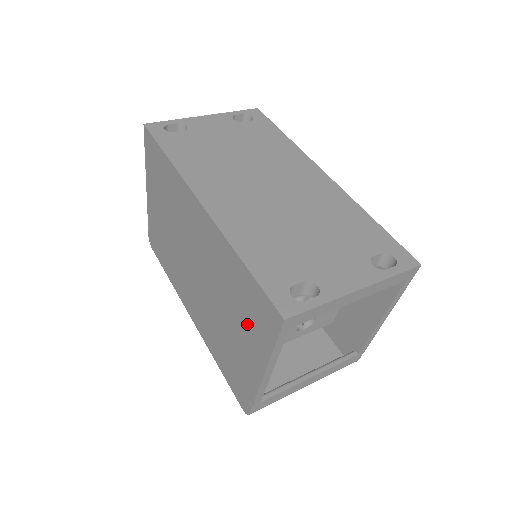
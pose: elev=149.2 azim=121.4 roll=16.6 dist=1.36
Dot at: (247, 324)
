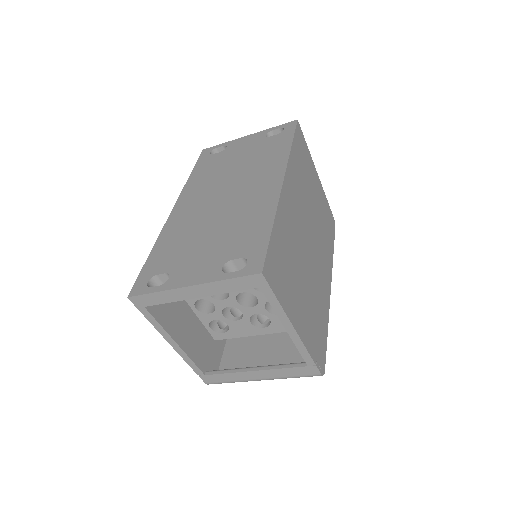
Dot at: occluded
